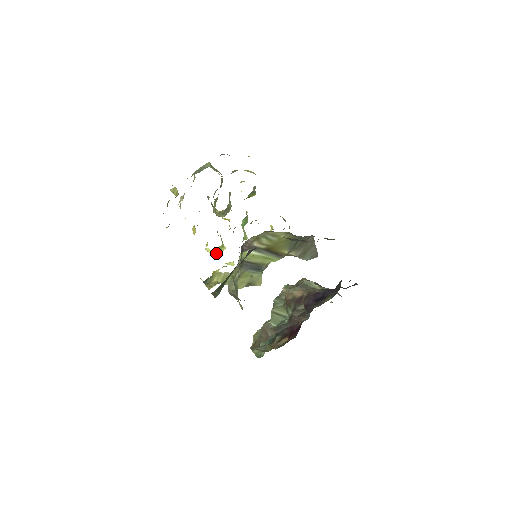
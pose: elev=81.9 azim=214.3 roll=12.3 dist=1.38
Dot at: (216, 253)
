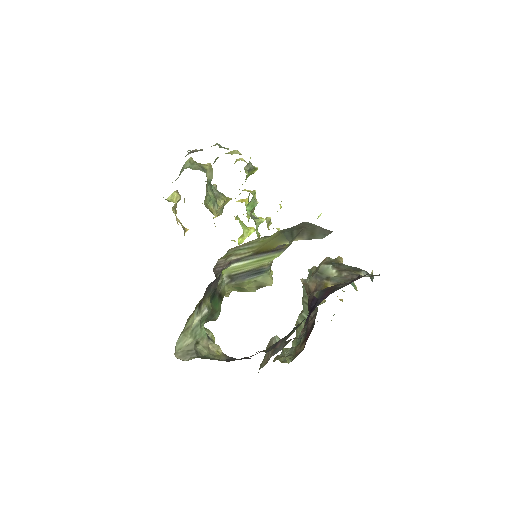
Dot at: (242, 241)
